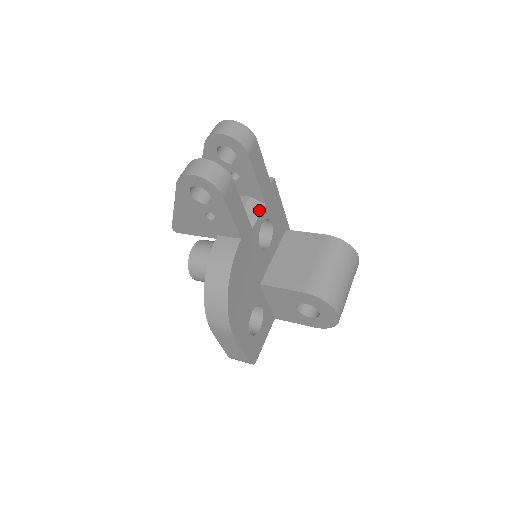
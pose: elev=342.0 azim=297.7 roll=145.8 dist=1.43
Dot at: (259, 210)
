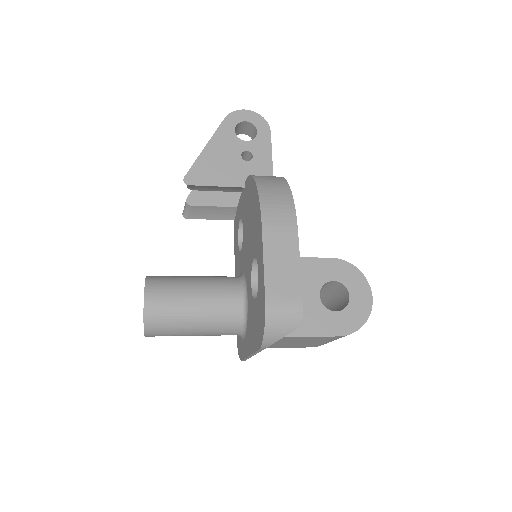
Dot at: occluded
